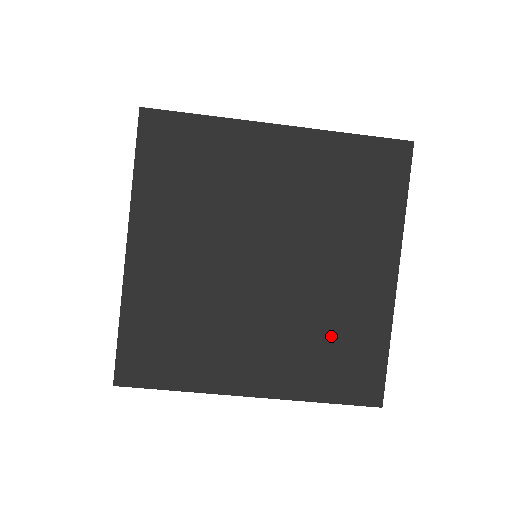
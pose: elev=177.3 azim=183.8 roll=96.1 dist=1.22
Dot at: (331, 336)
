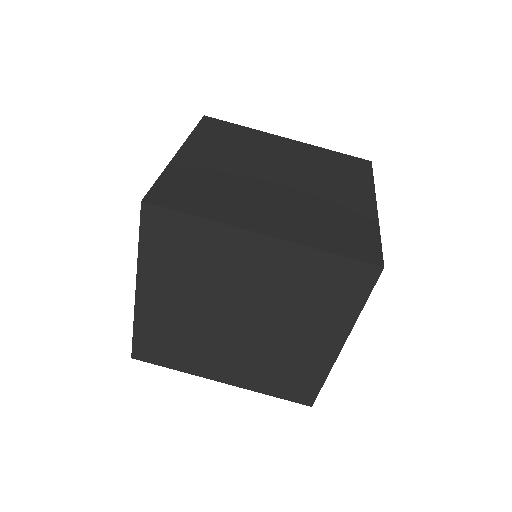
Dot at: (331, 219)
